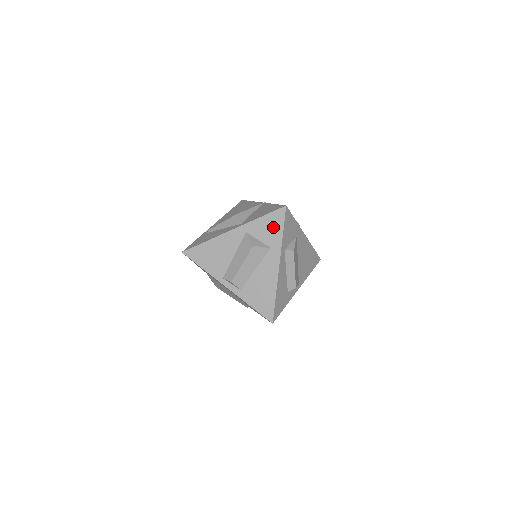
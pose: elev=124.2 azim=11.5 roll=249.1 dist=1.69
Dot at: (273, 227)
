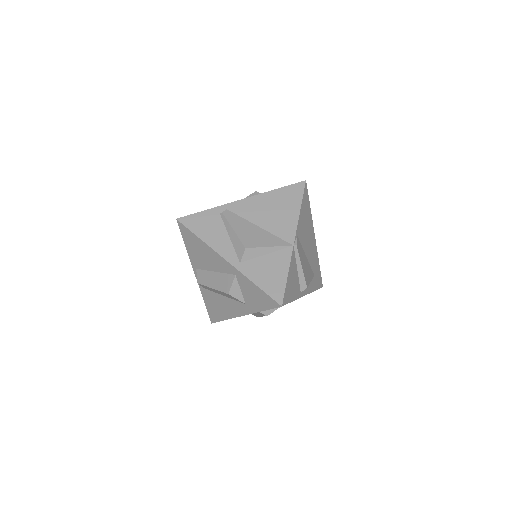
Dot at: (259, 300)
